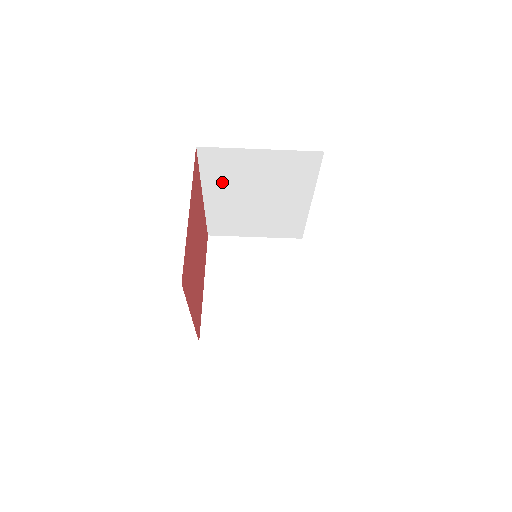
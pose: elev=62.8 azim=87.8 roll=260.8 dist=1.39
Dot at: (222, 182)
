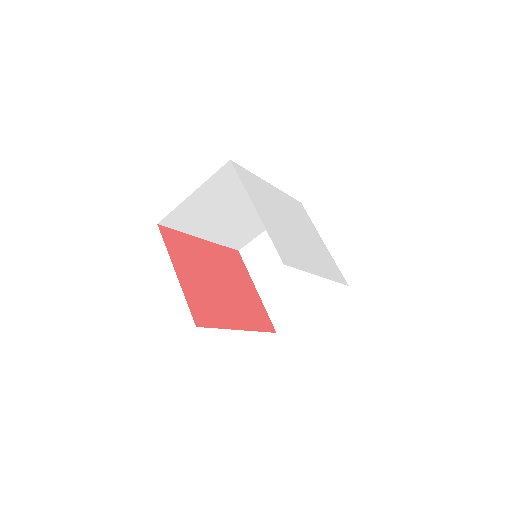
Dot at: (200, 224)
